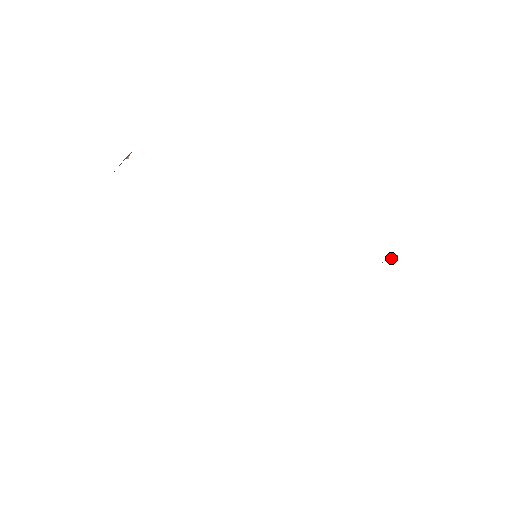
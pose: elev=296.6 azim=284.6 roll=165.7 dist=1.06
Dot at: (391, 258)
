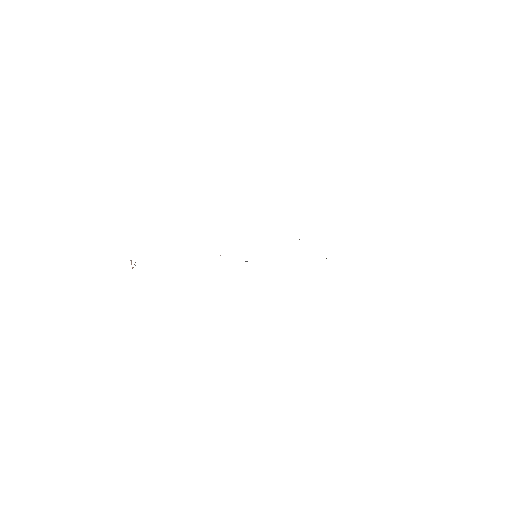
Dot at: occluded
